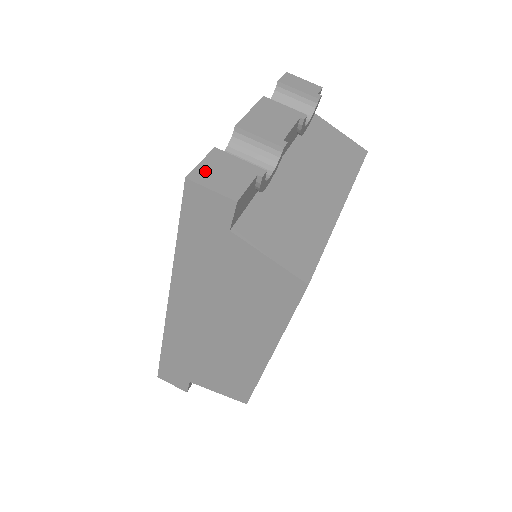
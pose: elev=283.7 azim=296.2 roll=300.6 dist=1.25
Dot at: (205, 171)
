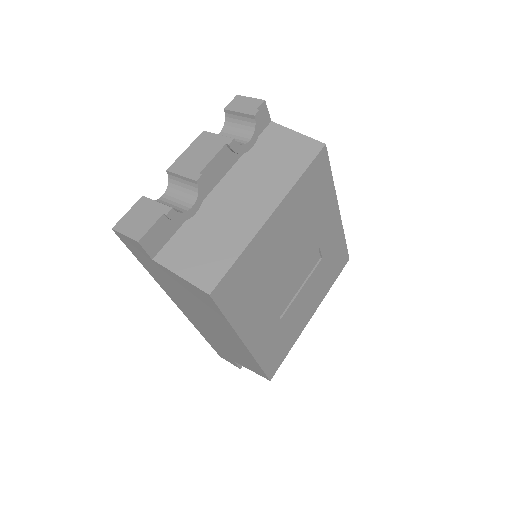
Dot at: (127, 220)
